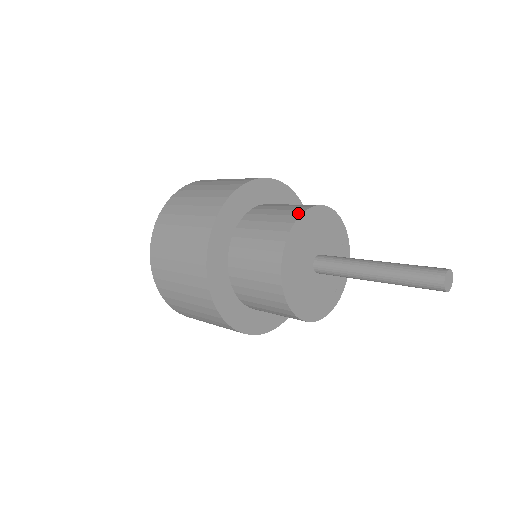
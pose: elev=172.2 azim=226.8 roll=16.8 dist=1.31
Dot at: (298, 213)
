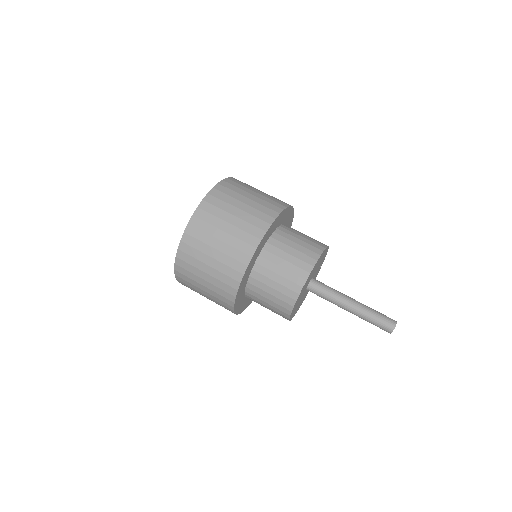
Dot at: (294, 297)
